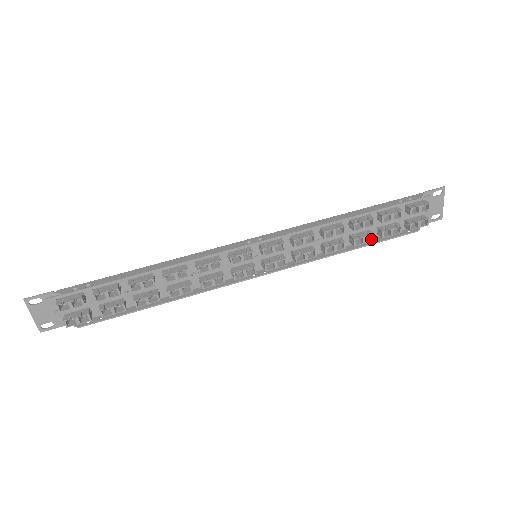
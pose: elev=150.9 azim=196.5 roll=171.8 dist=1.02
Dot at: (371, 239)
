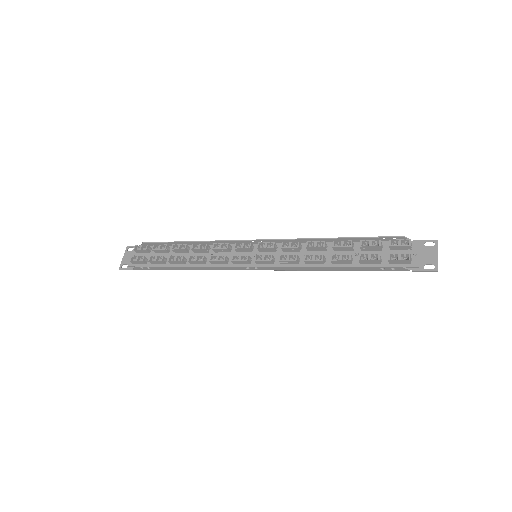
Dot at: (349, 261)
